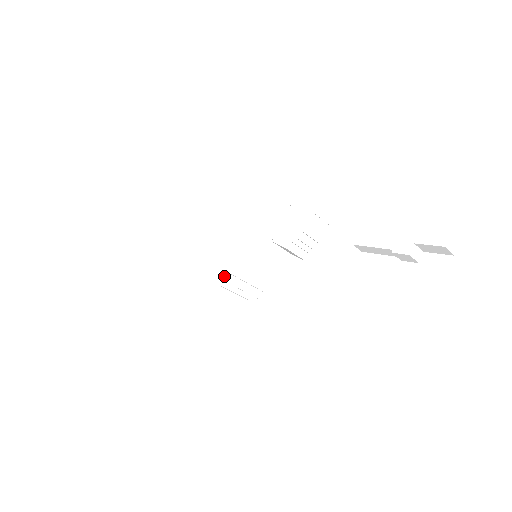
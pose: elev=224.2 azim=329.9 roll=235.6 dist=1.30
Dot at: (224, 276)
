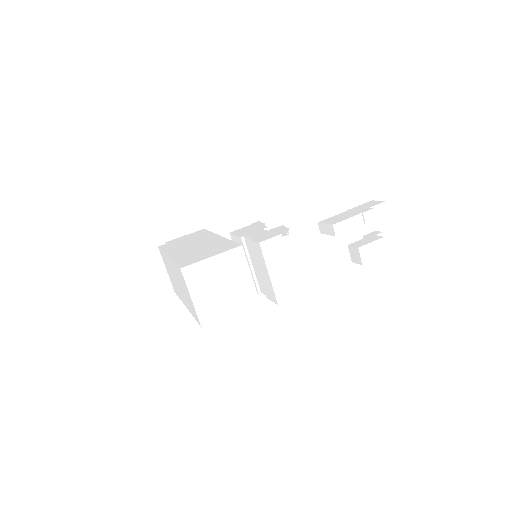
Dot at: occluded
